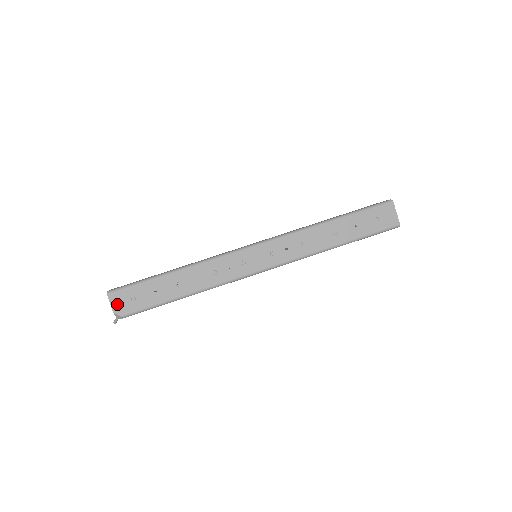
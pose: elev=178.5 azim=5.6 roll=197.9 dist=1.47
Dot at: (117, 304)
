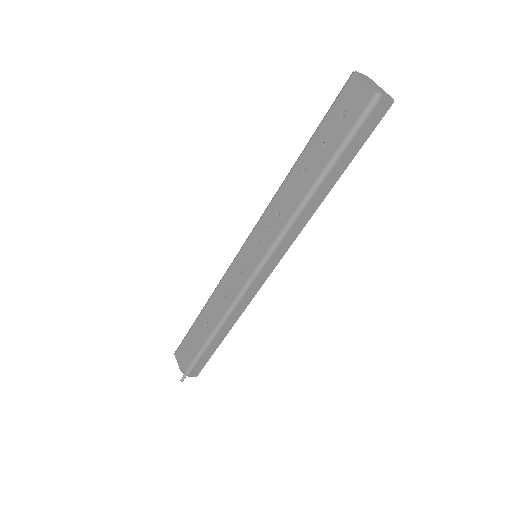
Dot at: (180, 362)
